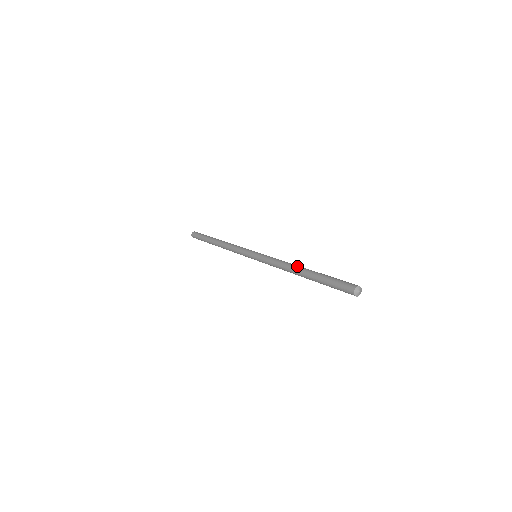
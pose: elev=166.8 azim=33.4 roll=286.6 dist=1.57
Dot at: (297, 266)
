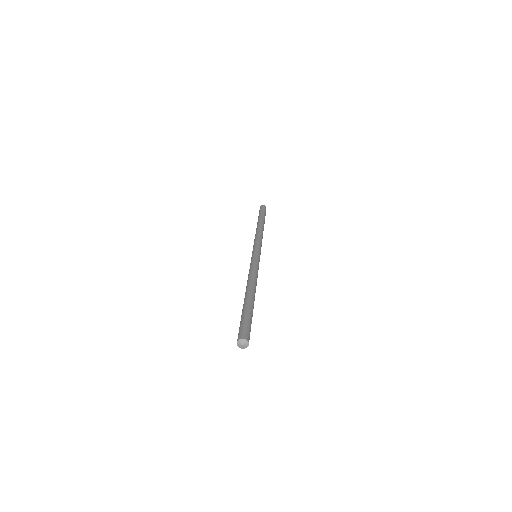
Dot at: (247, 287)
